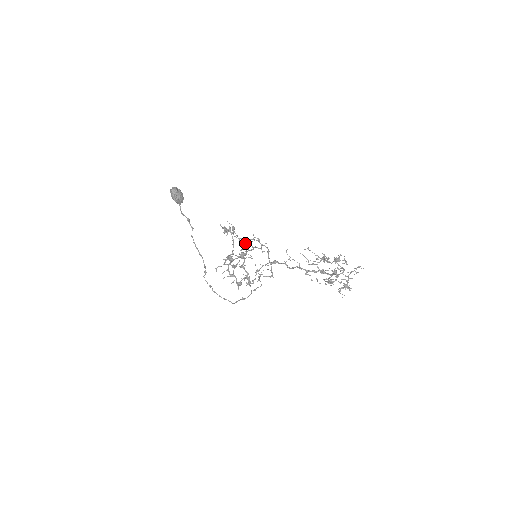
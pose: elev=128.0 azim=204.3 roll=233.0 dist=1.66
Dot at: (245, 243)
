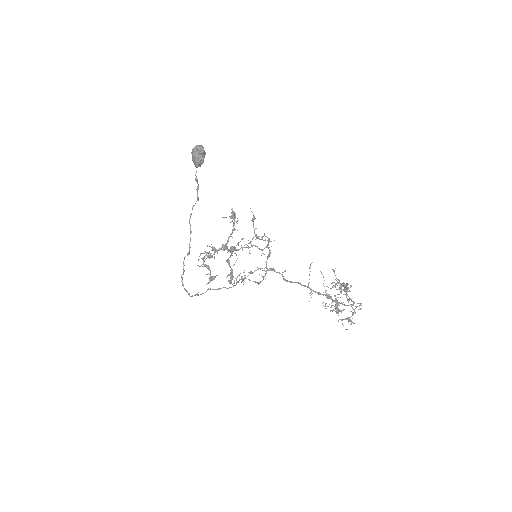
Dot at: (252, 238)
